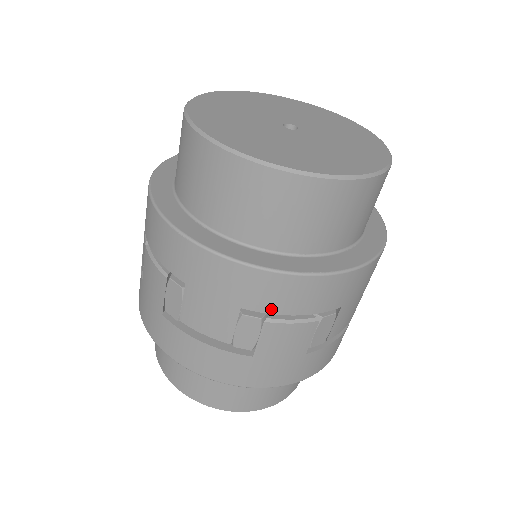
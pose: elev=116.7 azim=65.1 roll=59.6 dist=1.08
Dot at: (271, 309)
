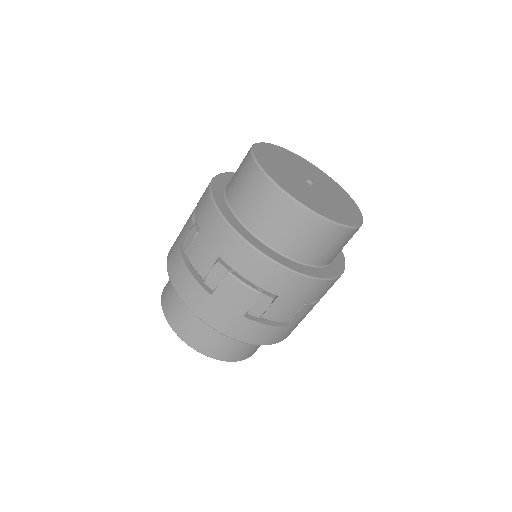
Dot at: (235, 266)
